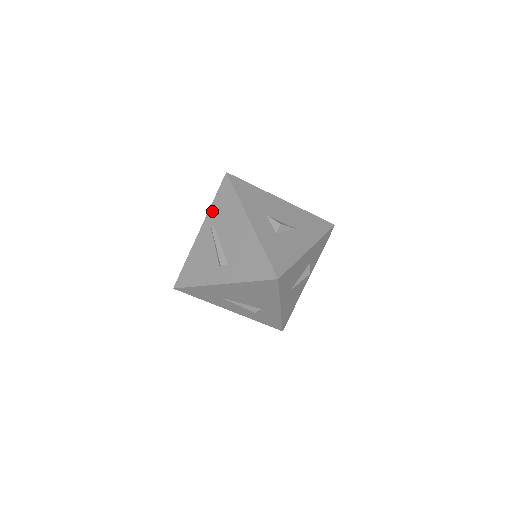
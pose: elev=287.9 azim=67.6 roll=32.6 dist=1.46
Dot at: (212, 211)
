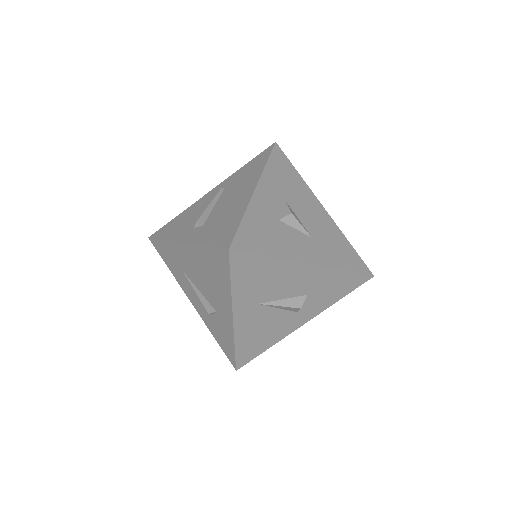
Dot at: (235, 174)
